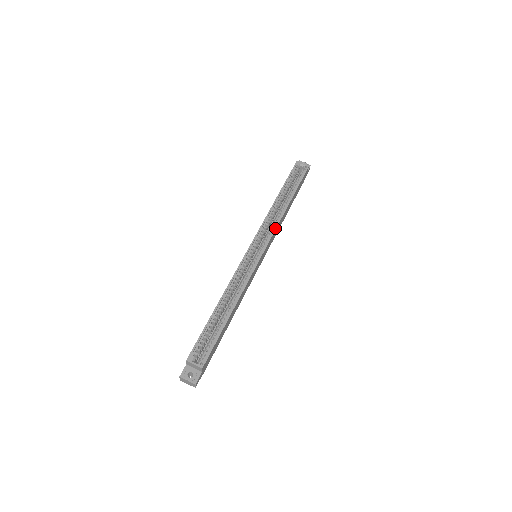
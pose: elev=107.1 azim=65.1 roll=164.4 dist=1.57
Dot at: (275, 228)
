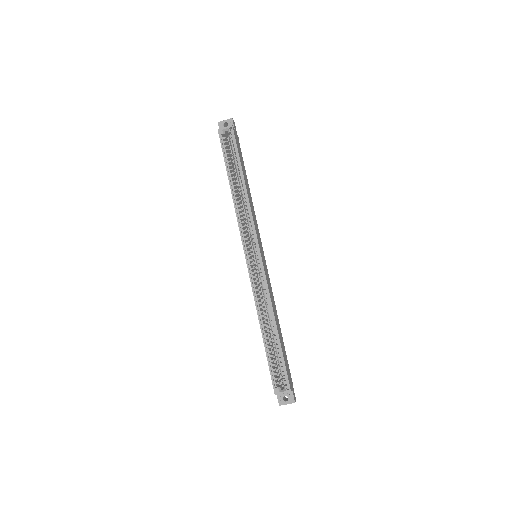
Dot at: (252, 221)
